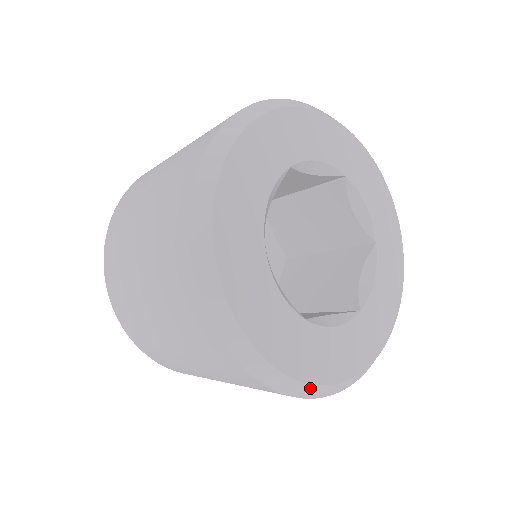
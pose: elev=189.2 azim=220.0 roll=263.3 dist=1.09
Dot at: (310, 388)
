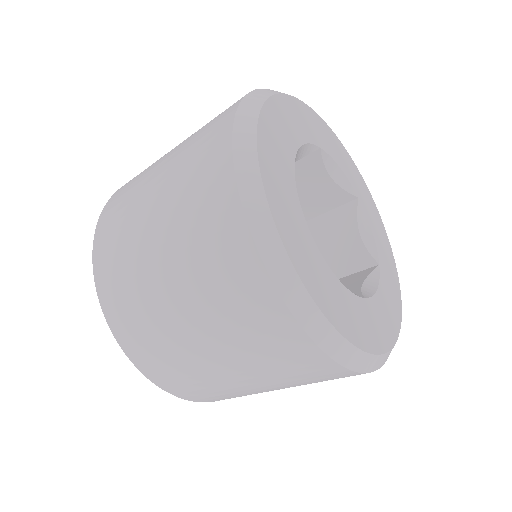
Dot at: (313, 311)
